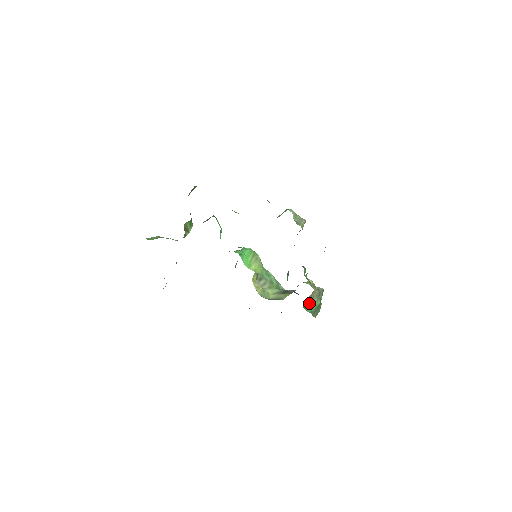
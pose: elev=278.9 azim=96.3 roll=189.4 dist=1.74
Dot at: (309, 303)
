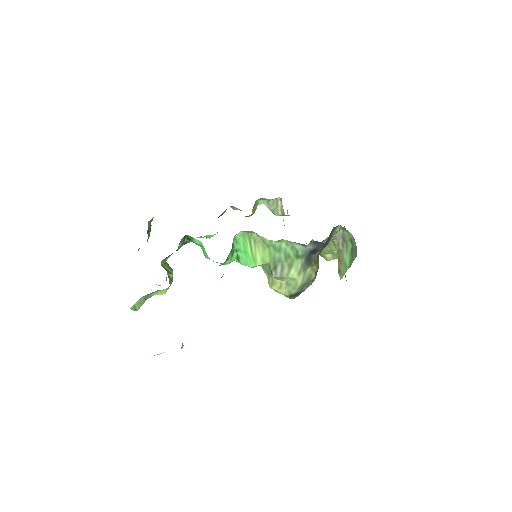
Dot at: (342, 263)
